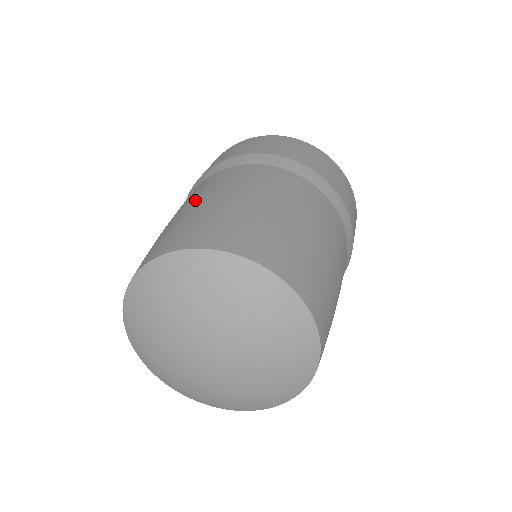
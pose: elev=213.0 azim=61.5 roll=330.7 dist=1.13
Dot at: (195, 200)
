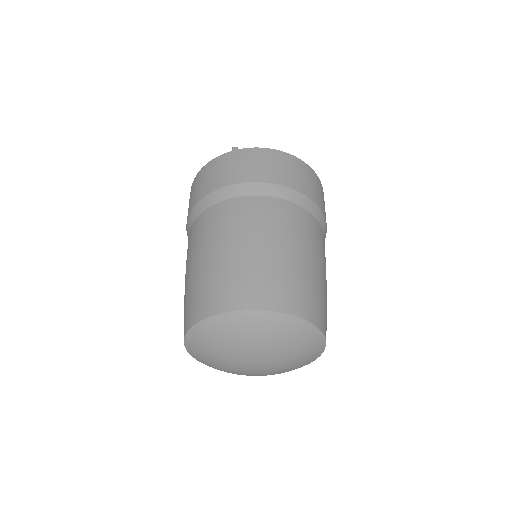
Dot at: (252, 239)
